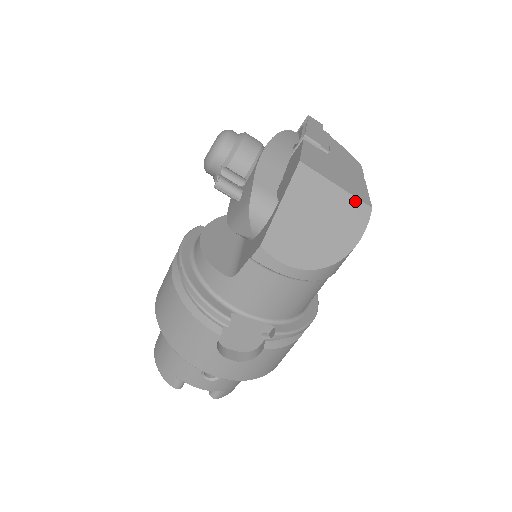
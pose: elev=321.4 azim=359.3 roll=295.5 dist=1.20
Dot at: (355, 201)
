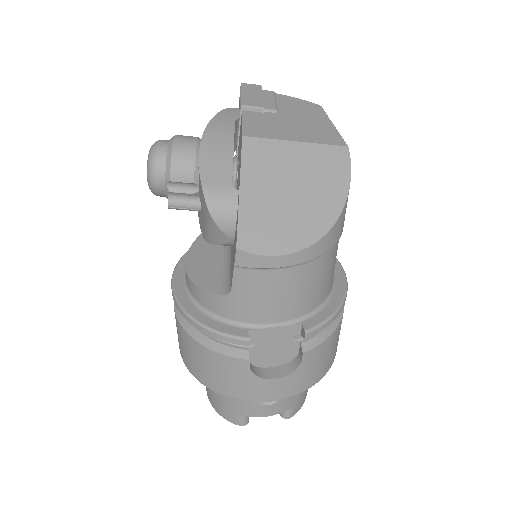
Dot at: (325, 149)
